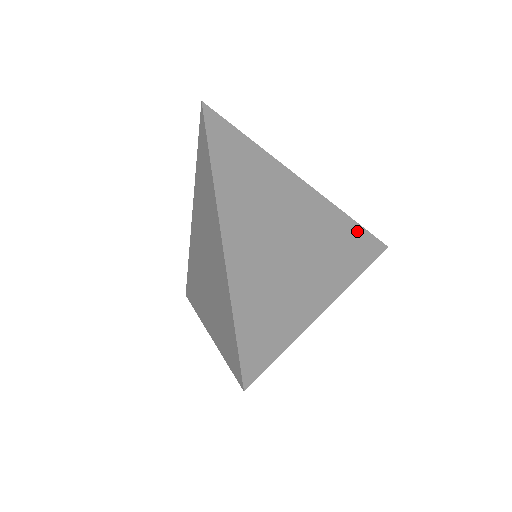
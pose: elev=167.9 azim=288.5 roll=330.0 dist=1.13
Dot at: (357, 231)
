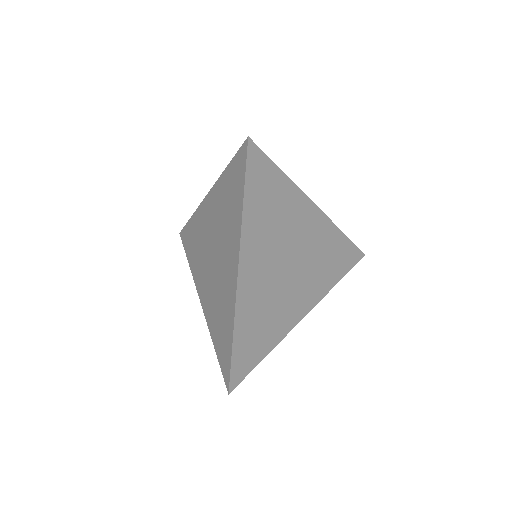
Dot at: (345, 246)
